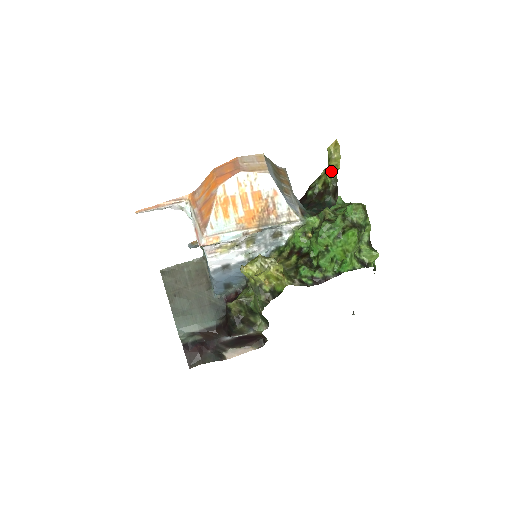
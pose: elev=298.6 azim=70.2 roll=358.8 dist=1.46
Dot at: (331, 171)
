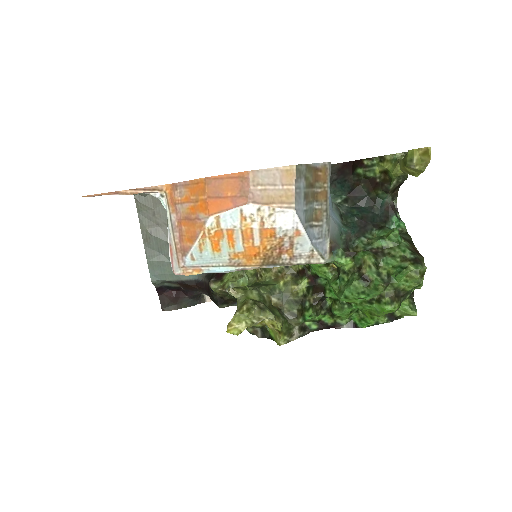
Dot at: (402, 171)
